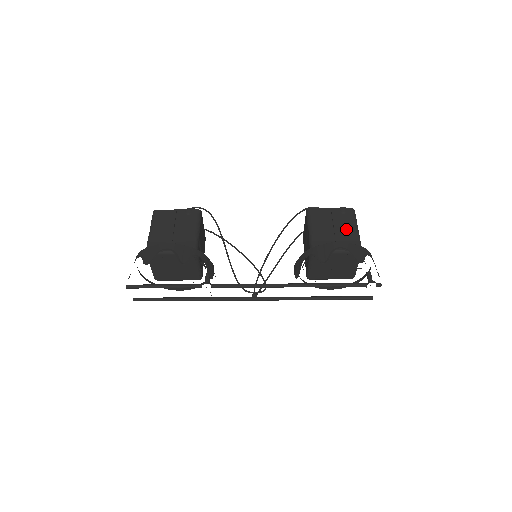
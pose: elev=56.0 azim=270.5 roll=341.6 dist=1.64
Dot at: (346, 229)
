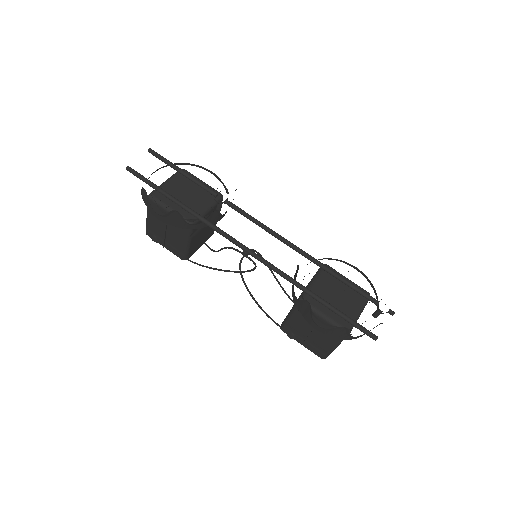
Dot at: occluded
